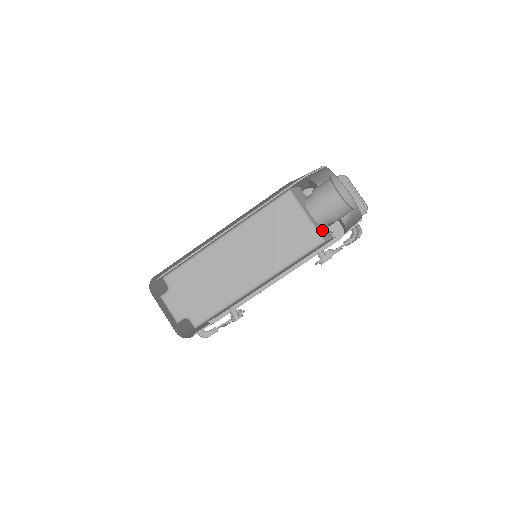
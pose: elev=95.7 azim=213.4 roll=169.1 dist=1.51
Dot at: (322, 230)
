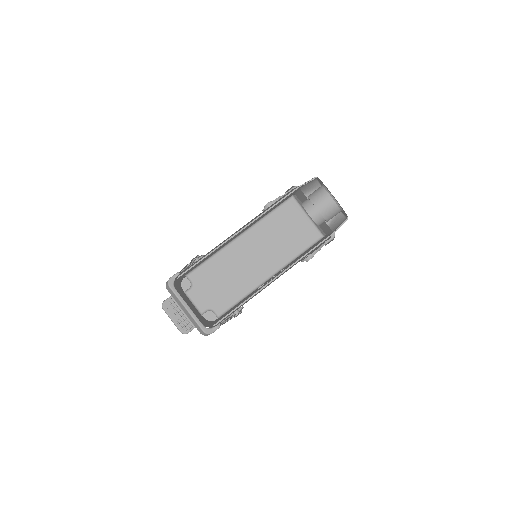
Dot at: (319, 228)
